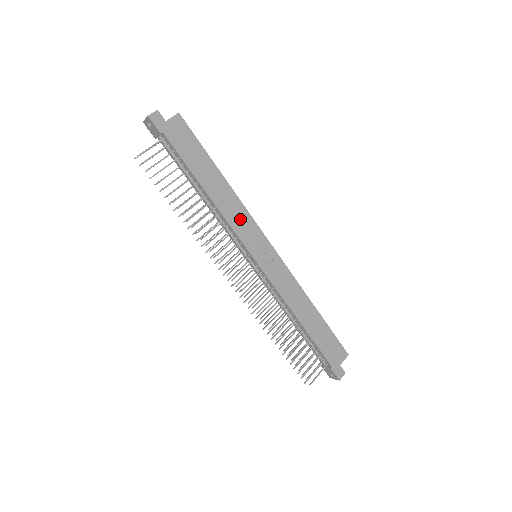
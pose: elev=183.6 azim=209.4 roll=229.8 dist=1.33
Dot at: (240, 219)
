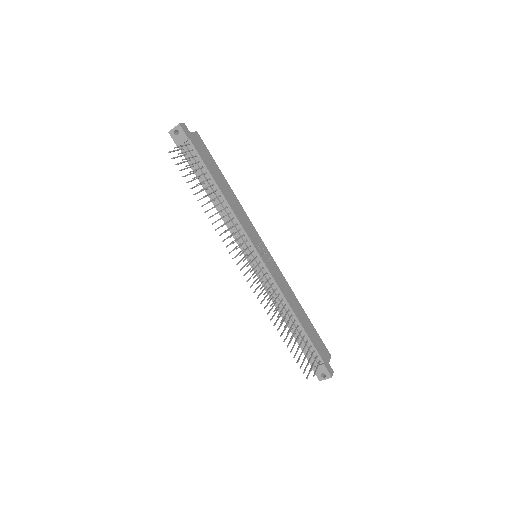
Dot at: (245, 220)
